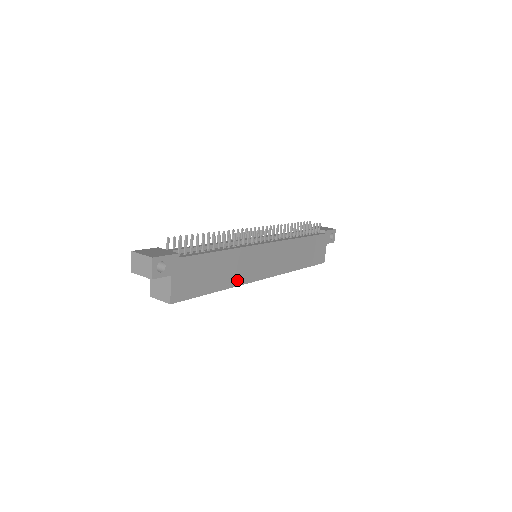
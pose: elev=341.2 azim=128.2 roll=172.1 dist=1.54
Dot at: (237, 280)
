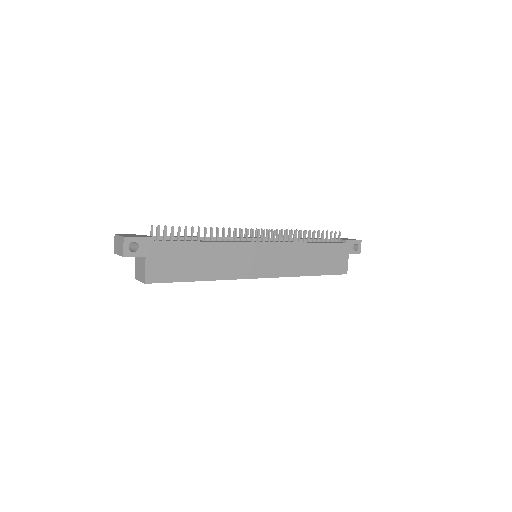
Dot at: (226, 274)
